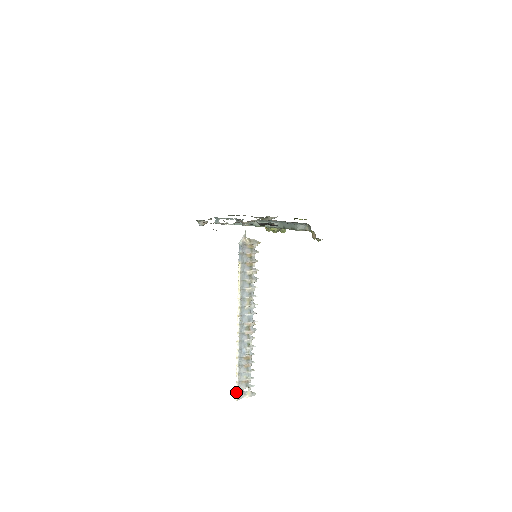
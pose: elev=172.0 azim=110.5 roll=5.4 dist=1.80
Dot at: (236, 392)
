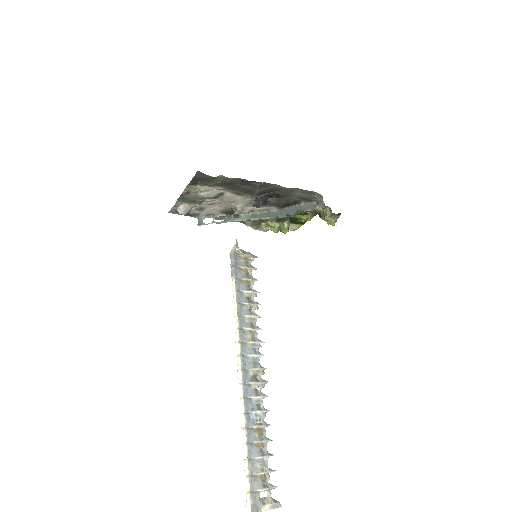
Dot at: (248, 498)
